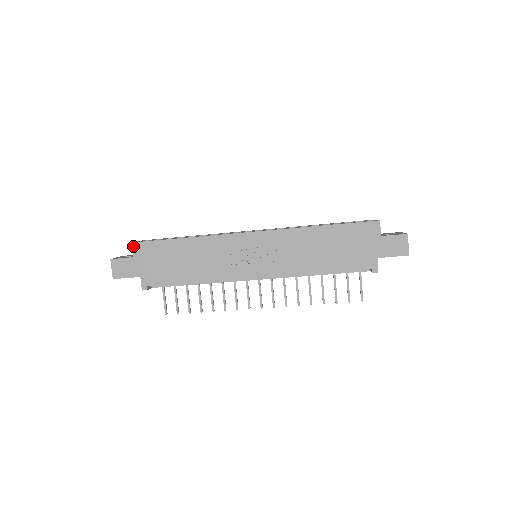
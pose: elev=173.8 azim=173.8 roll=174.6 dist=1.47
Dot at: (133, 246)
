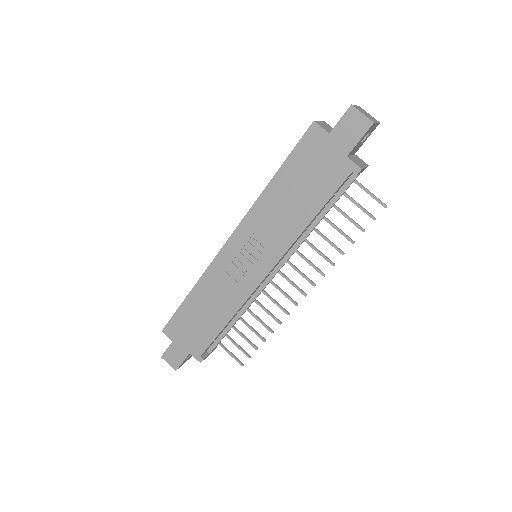
Dot at: (164, 333)
